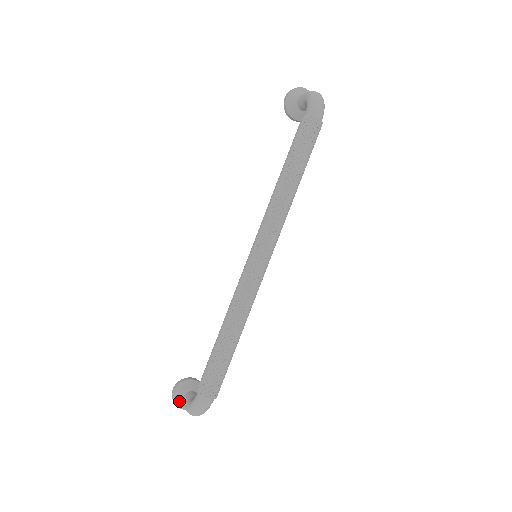
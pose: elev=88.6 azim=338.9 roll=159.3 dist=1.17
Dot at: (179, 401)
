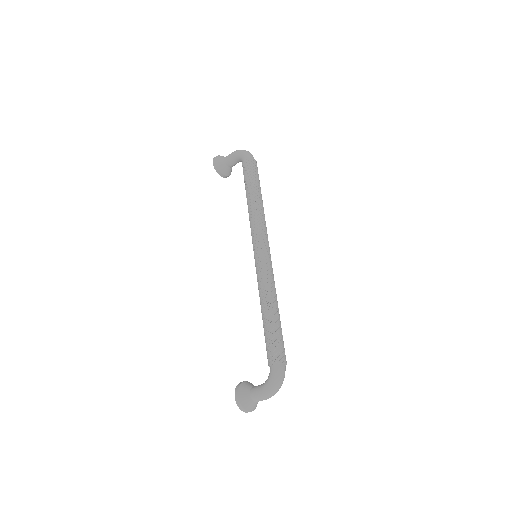
Dot at: (247, 400)
